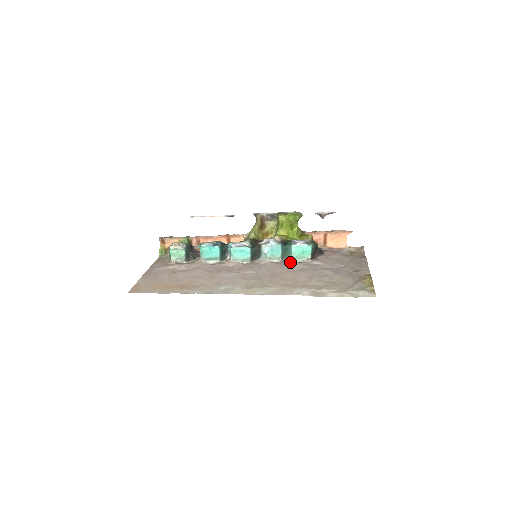
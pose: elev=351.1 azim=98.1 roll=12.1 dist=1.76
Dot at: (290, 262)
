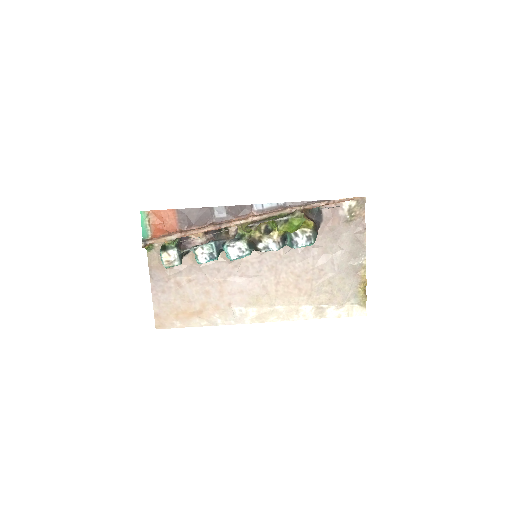
Dot at: (290, 250)
